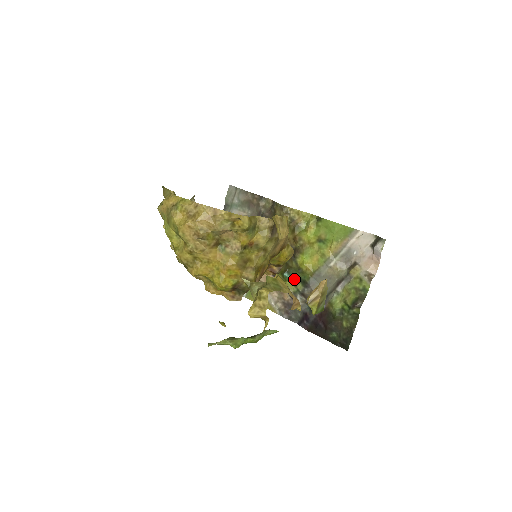
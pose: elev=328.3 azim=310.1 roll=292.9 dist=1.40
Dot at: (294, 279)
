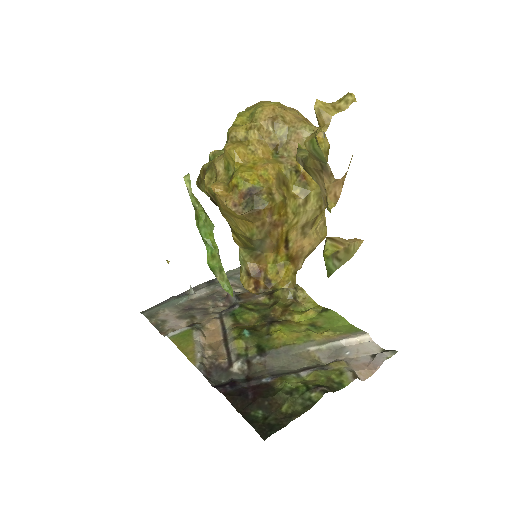
Dot at: (252, 342)
